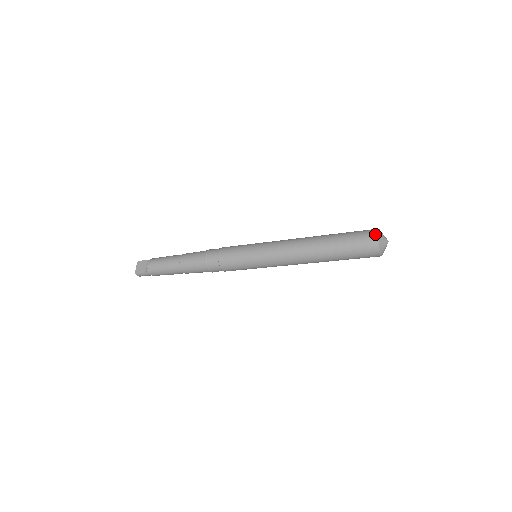
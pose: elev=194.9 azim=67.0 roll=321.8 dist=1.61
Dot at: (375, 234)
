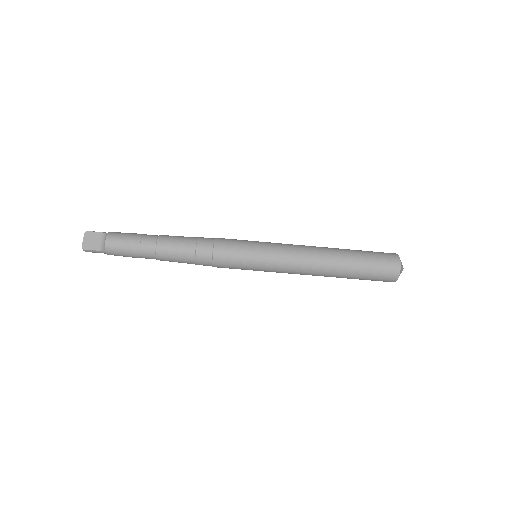
Dot at: (398, 262)
